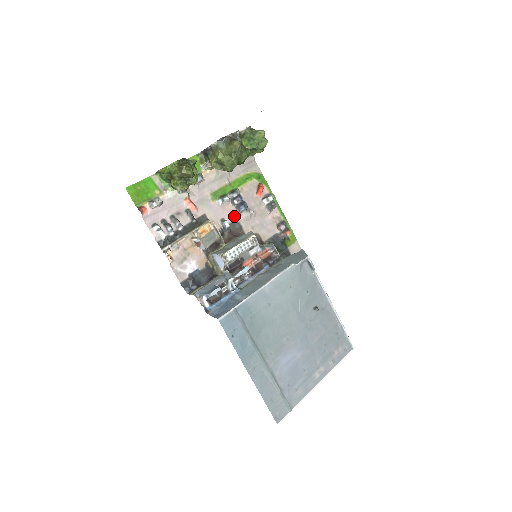
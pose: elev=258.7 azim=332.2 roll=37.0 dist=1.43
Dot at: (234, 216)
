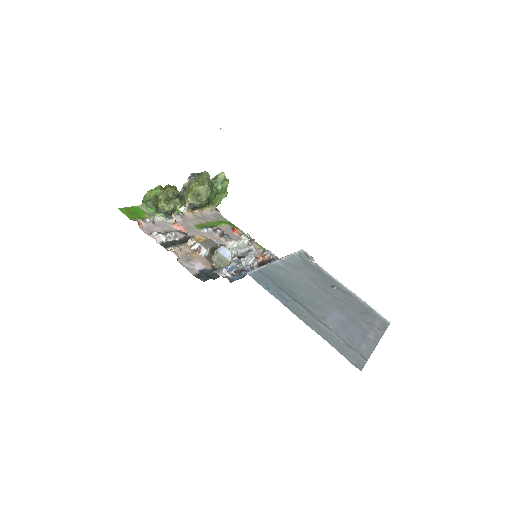
Dot at: (221, 242)
